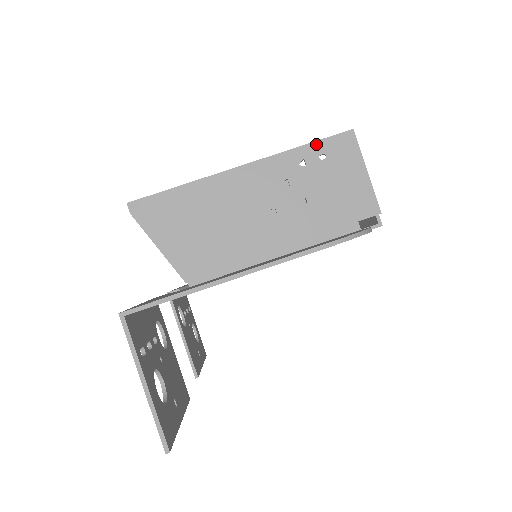
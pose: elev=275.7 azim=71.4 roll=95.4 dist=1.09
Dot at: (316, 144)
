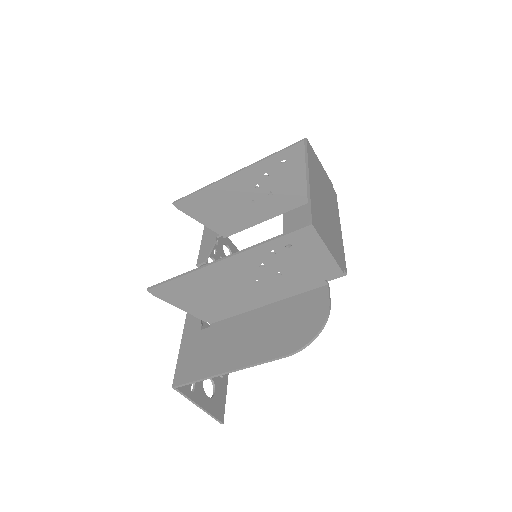
Dot at: (281, 239)
